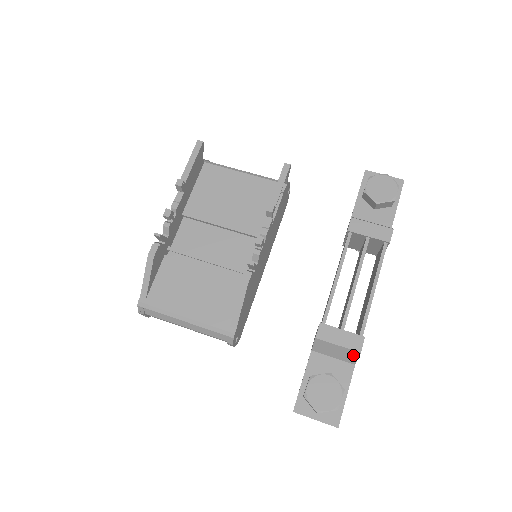
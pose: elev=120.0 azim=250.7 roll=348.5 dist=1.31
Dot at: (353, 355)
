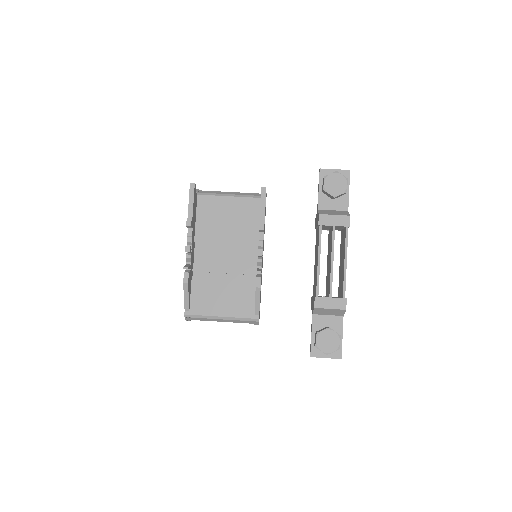
Dot at: (341, 312)
